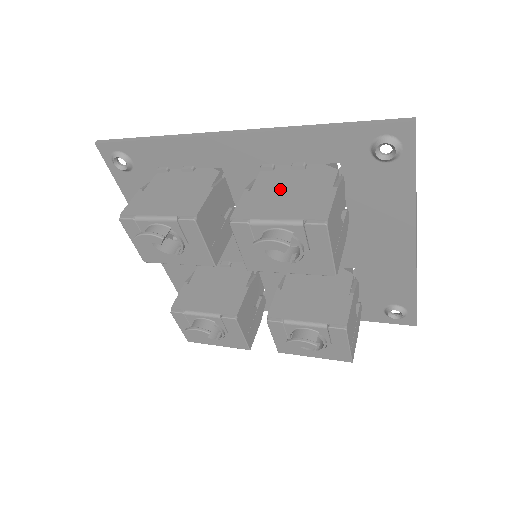
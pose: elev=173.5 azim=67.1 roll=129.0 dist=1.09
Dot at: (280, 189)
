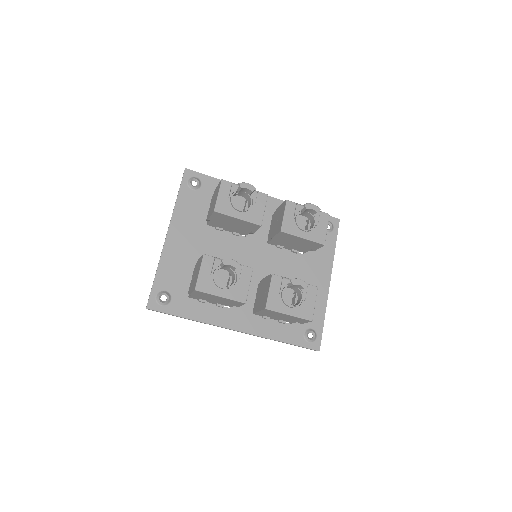
Dot at: occluded
